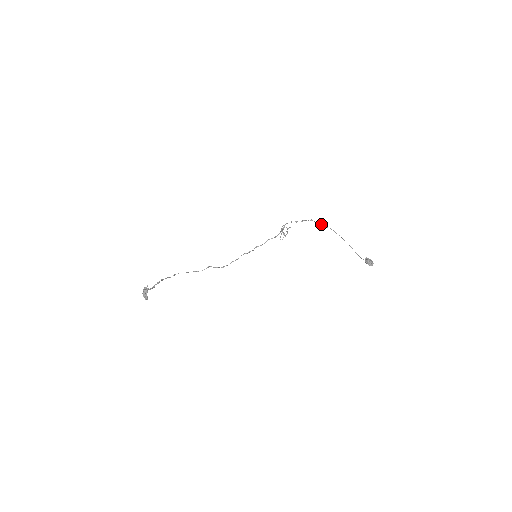
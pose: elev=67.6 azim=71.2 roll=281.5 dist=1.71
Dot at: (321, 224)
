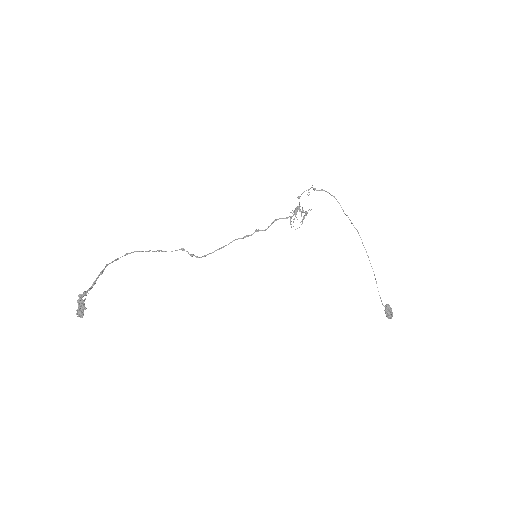
Dot at: (347, 215)
